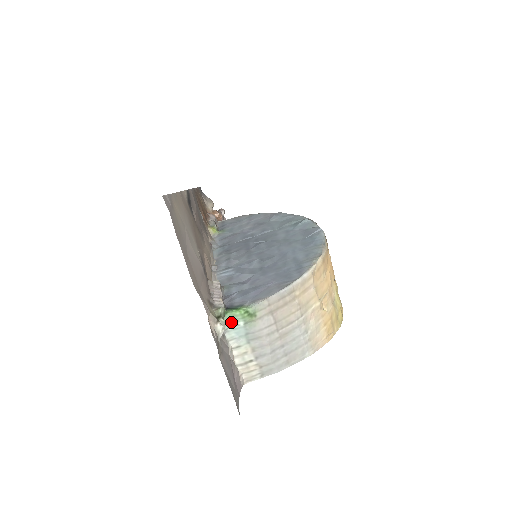
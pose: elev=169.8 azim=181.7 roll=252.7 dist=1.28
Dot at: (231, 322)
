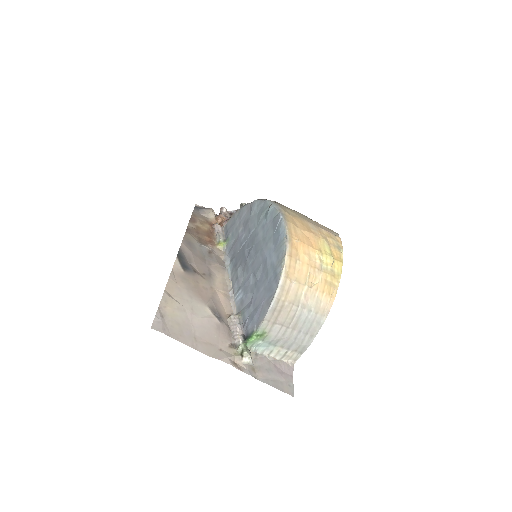
Dot at: (254, 345)
